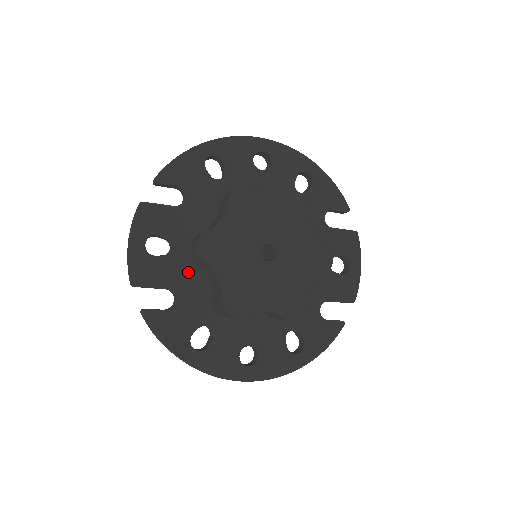
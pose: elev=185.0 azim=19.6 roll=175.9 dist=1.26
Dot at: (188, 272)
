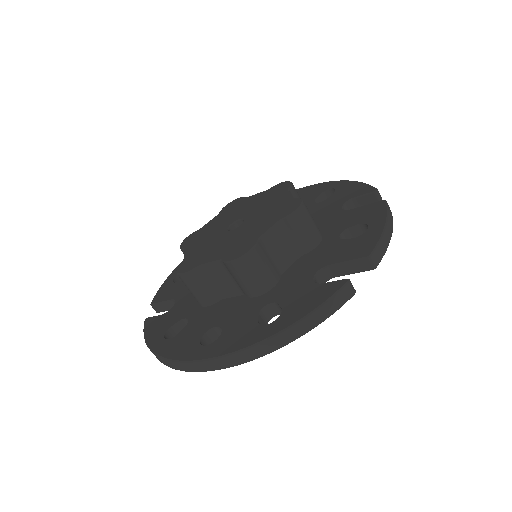
Dot at: occluded
